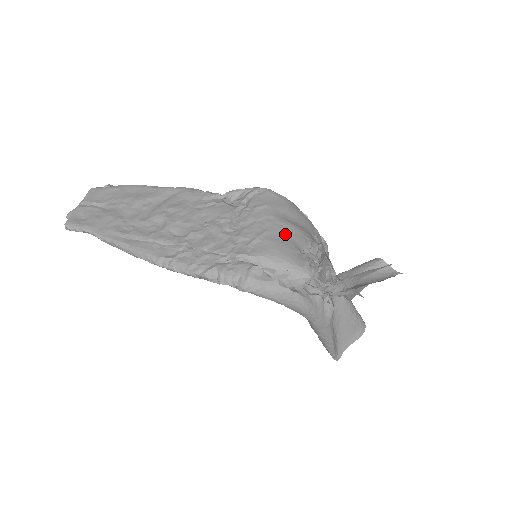
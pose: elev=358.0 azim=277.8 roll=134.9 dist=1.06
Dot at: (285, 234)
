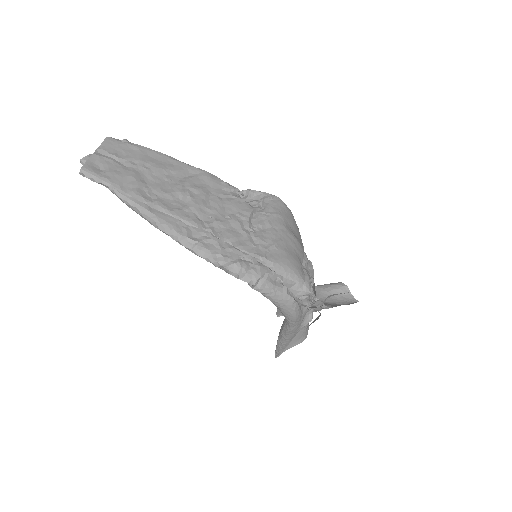
Dot at: (293, 247)
